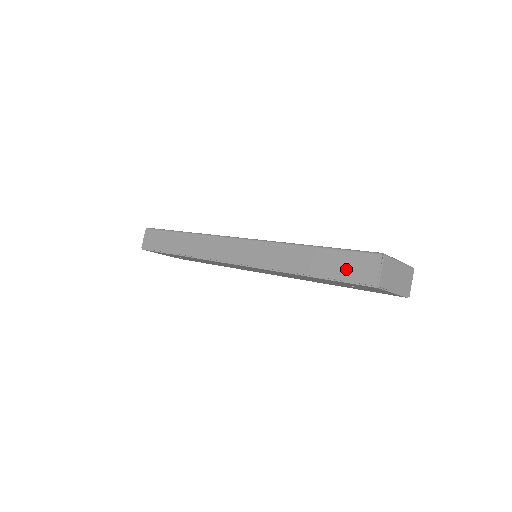
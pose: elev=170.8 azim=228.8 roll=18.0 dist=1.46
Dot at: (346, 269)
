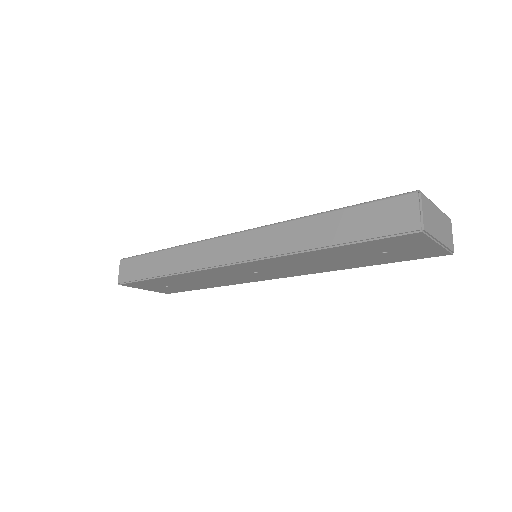
Dot at: (376, 223)
